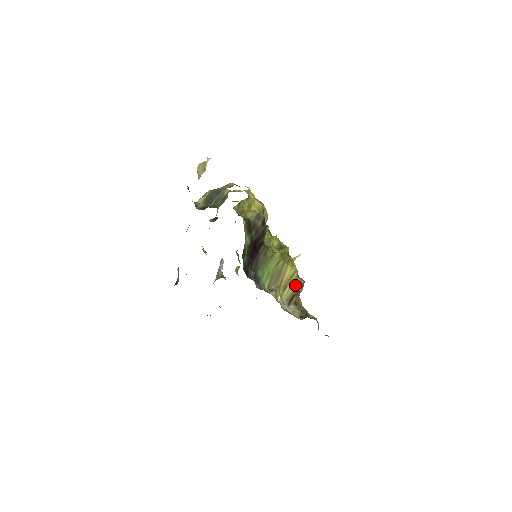
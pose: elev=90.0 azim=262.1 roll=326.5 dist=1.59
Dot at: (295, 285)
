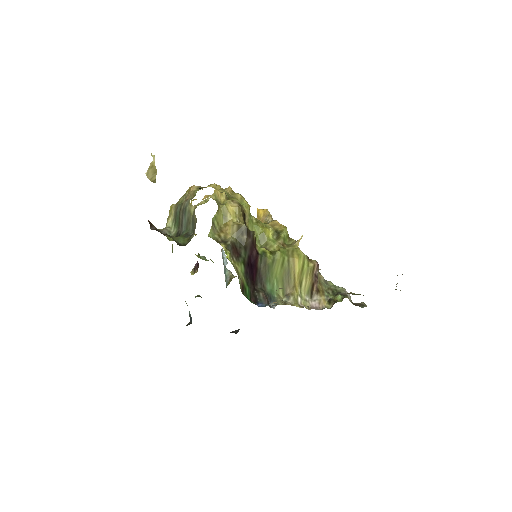
Dot at: (310, 273)
